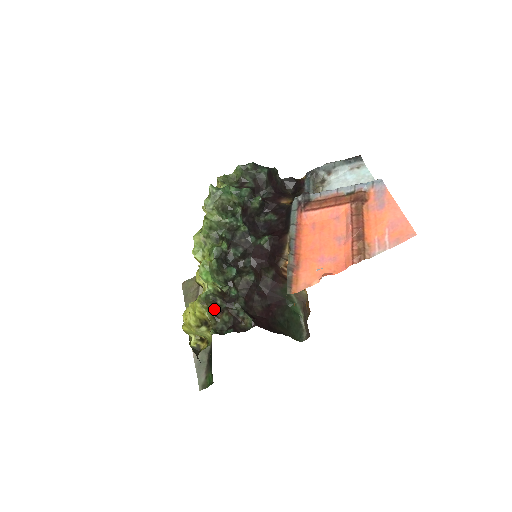
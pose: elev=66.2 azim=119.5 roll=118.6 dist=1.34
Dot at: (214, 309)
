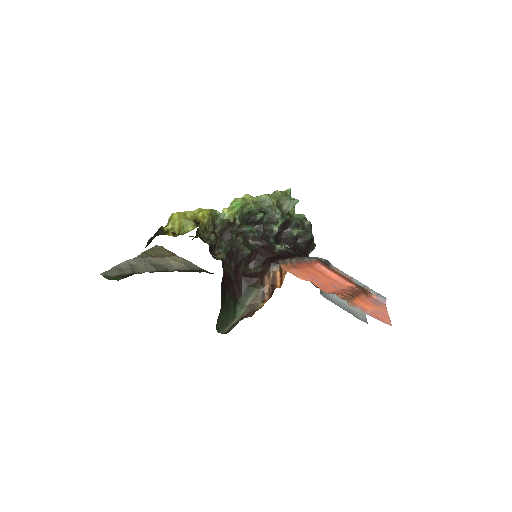
Dot at: (211, 227)
